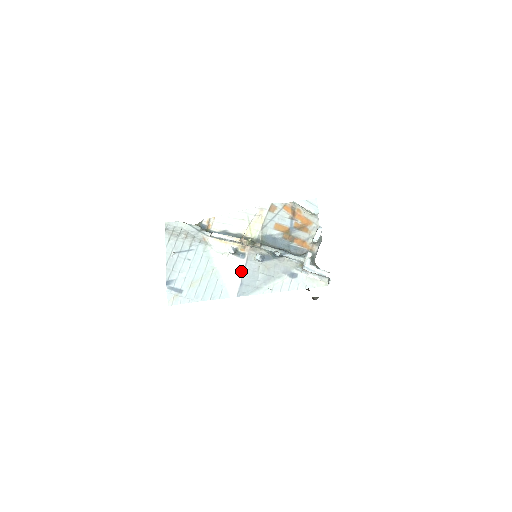
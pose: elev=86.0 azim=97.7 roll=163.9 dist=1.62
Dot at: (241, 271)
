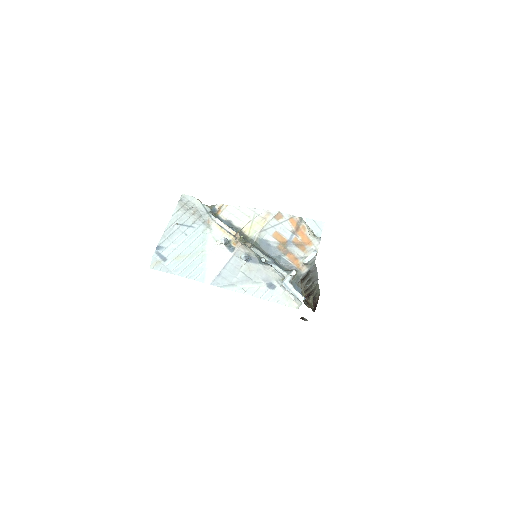
Dot at: (224, 263)
